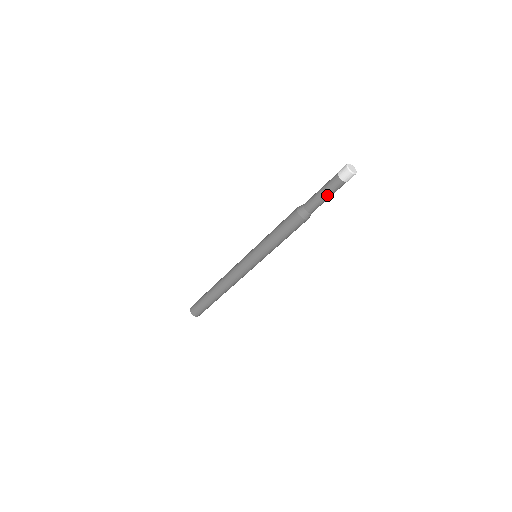
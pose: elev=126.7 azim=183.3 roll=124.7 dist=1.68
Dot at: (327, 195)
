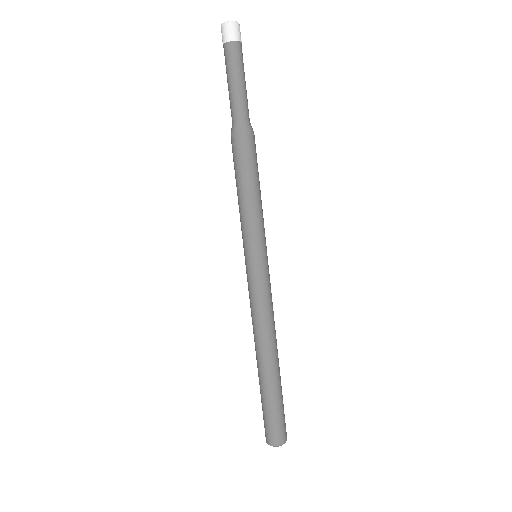
Dot at: (240, 77)
